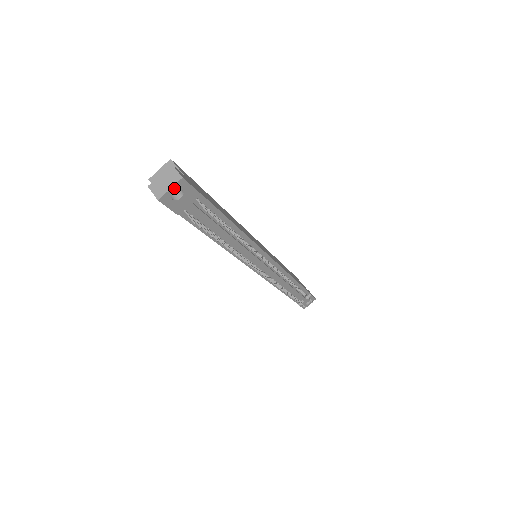
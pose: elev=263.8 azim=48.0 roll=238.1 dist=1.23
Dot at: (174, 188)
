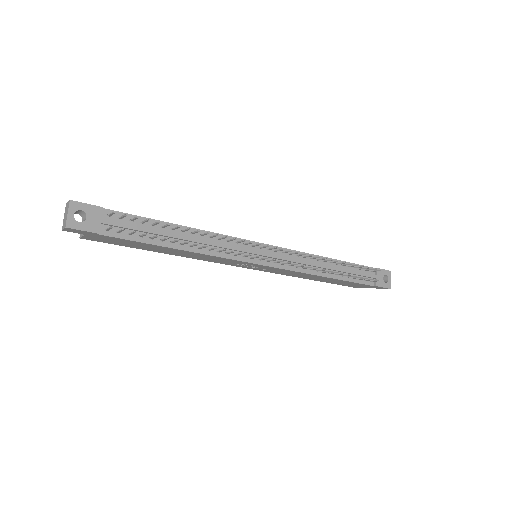
Dot at: (71, 212)
